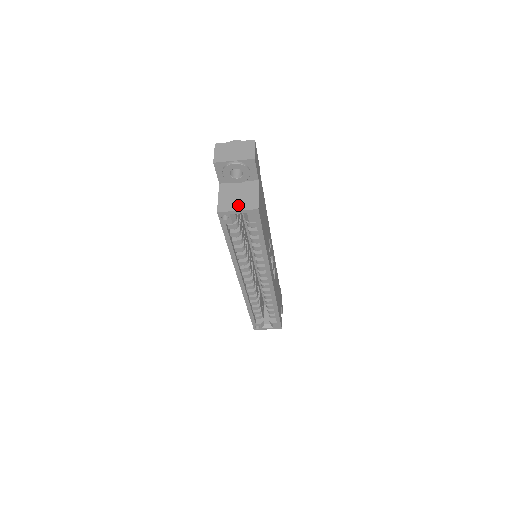
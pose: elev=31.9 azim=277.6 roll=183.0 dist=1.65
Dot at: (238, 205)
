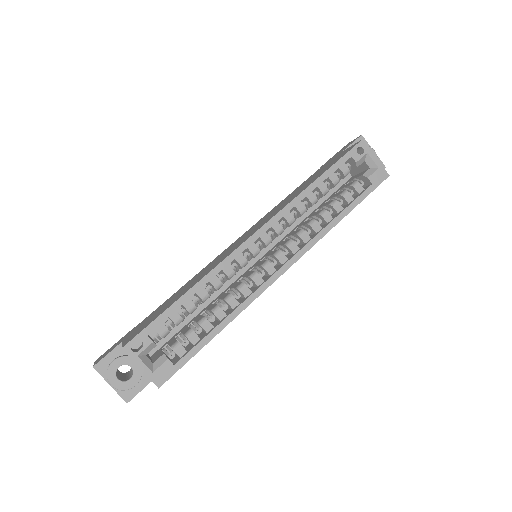
Dot at: occluded
